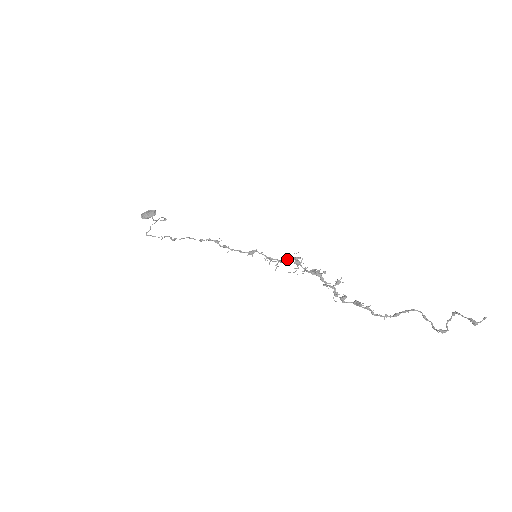
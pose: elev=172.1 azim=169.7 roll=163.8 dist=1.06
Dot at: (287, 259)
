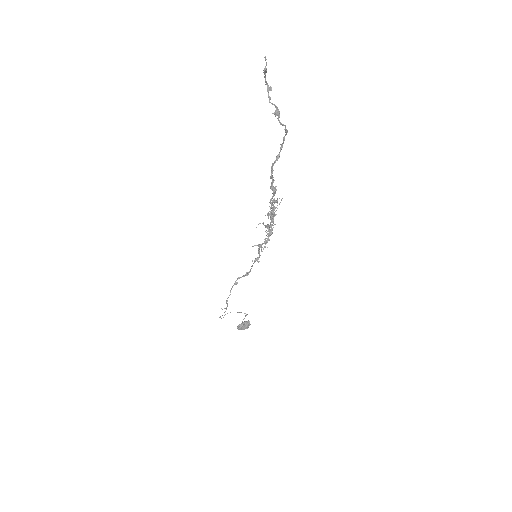
Dot at: (268, 235)
